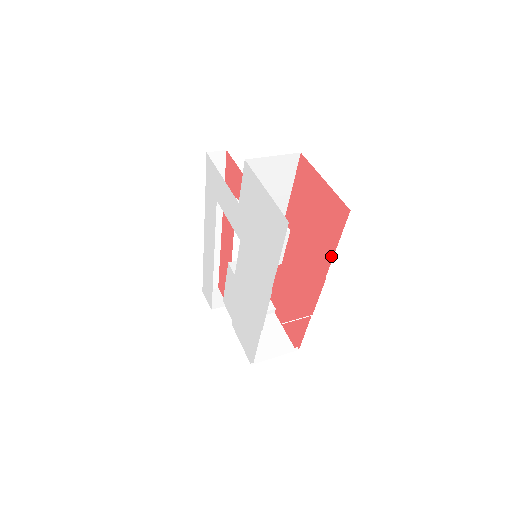
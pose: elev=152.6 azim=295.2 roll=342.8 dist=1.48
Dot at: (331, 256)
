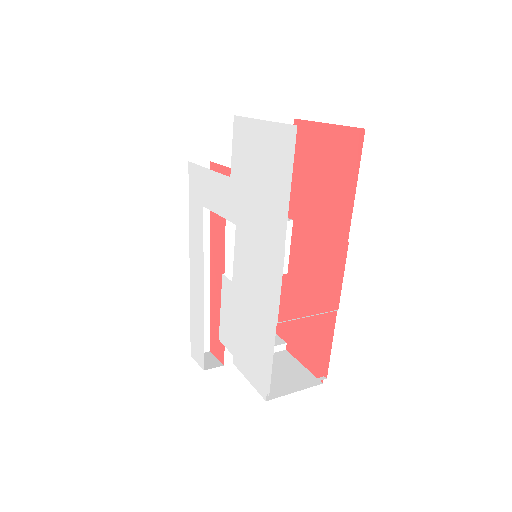
Dot at: (350, 206)
